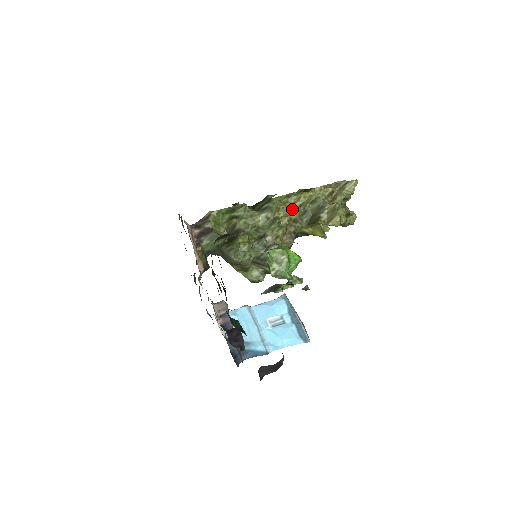
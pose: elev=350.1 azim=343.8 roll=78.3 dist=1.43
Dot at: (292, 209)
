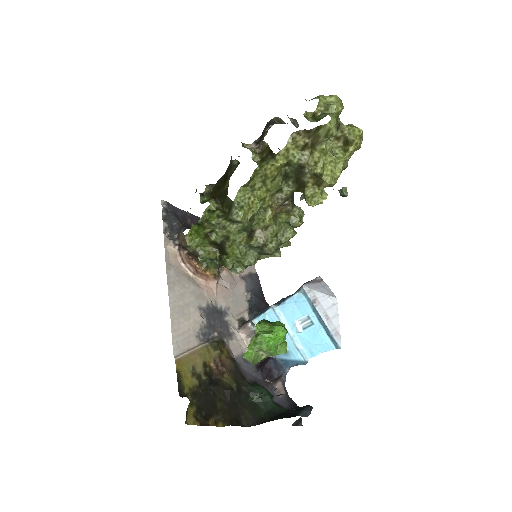
Dot at: (266, 189)
